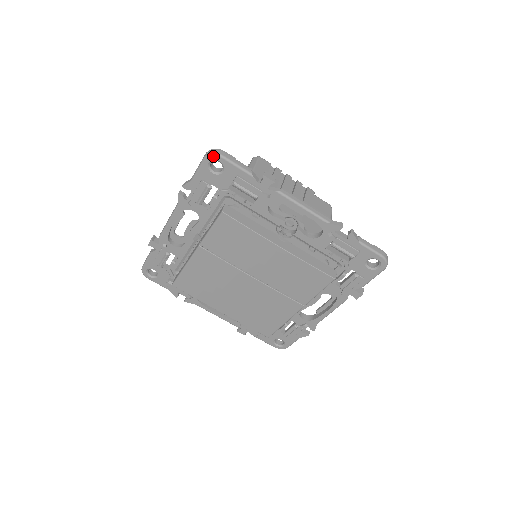
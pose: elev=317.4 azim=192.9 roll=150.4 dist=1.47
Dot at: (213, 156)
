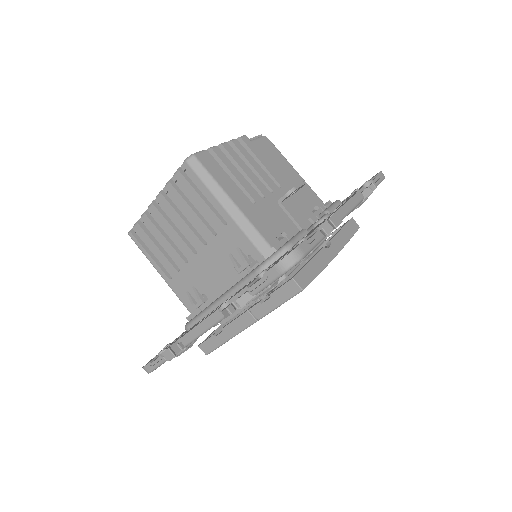
Dot at: occluded
